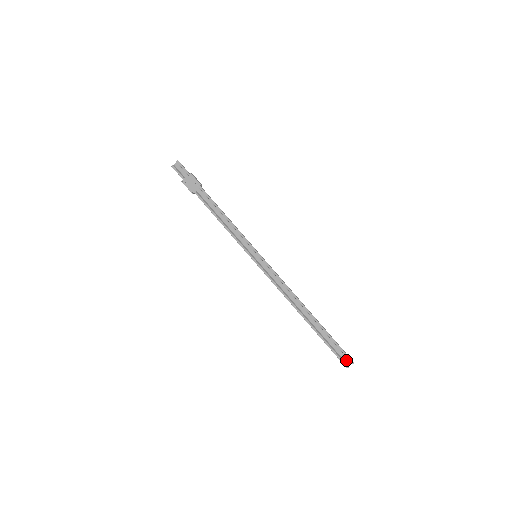
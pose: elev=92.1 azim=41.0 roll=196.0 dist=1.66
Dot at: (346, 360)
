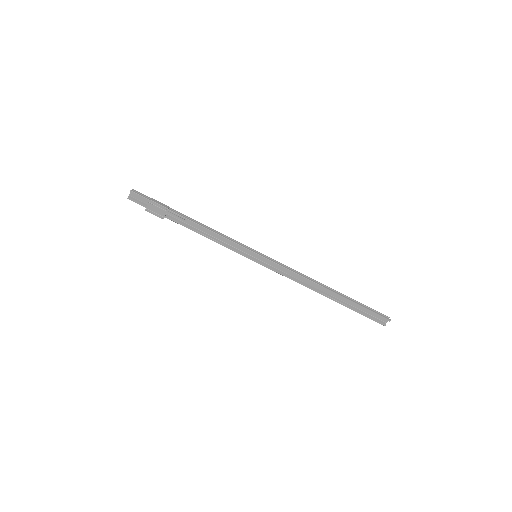
Dot at: (382, 319)
